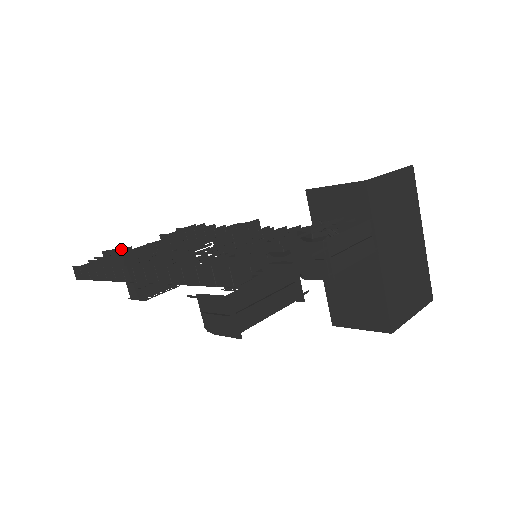
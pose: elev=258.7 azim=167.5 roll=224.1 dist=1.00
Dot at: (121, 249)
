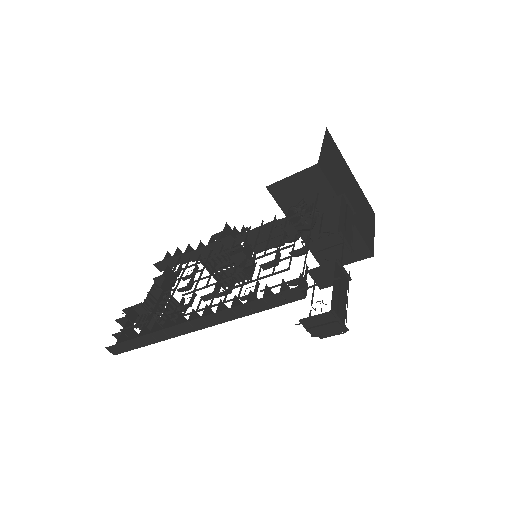
Dot at: (131, 309)
